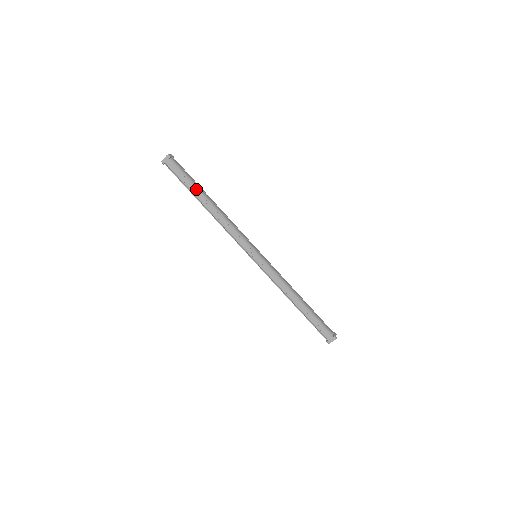
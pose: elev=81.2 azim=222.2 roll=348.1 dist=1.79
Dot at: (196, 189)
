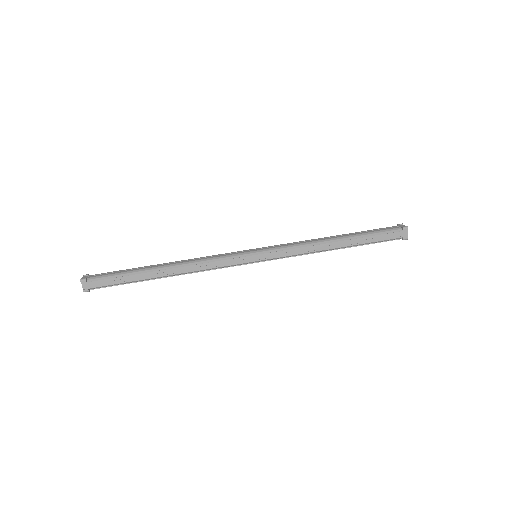
Dot at: (138, 274)
